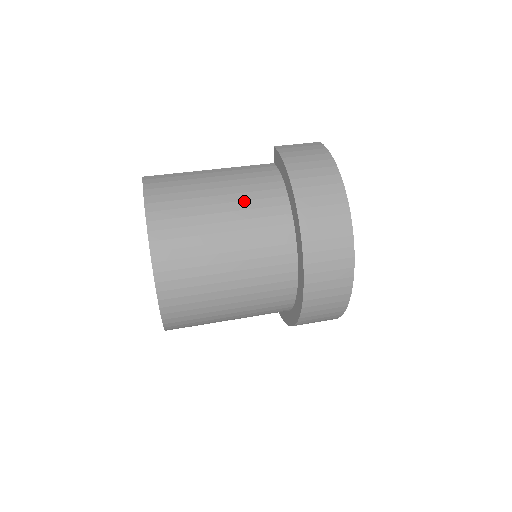
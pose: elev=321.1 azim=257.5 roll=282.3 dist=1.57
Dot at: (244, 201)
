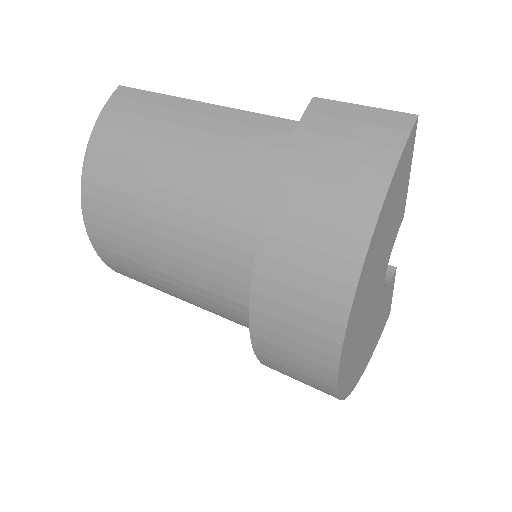
Dot at: (204, 202)
